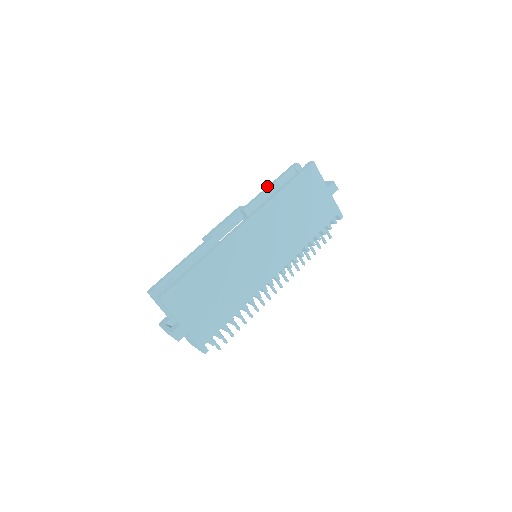
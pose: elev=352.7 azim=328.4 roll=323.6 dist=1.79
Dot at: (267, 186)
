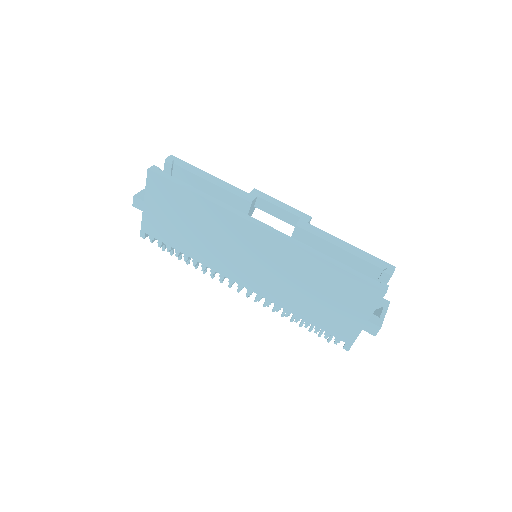
Dot at: occluded
